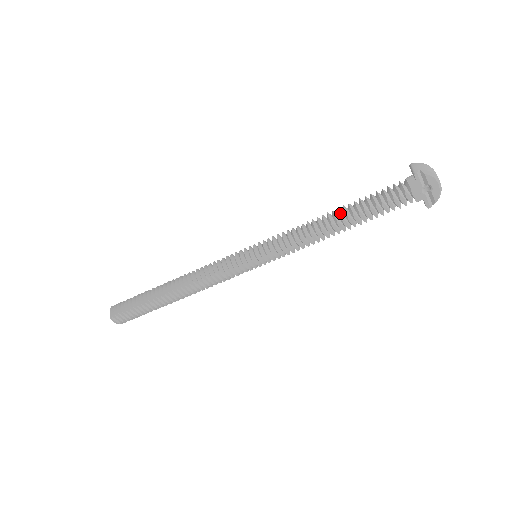
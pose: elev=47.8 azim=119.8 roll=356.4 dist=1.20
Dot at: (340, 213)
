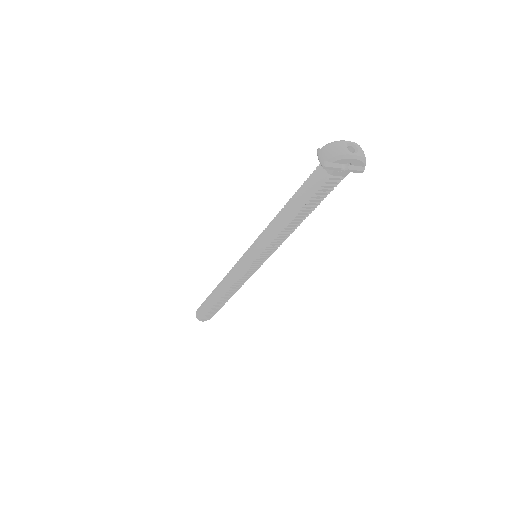
Dot at: (289, 213)
